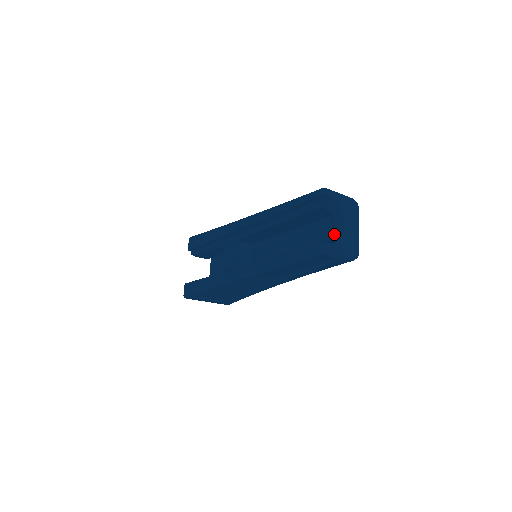
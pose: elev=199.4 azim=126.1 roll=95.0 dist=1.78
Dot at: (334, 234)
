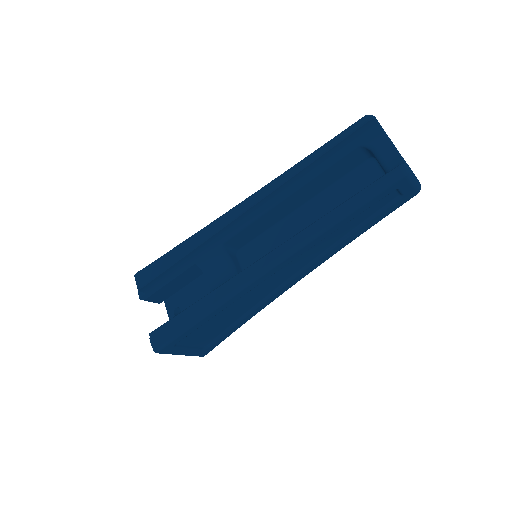
Dot at: (390, 167)
